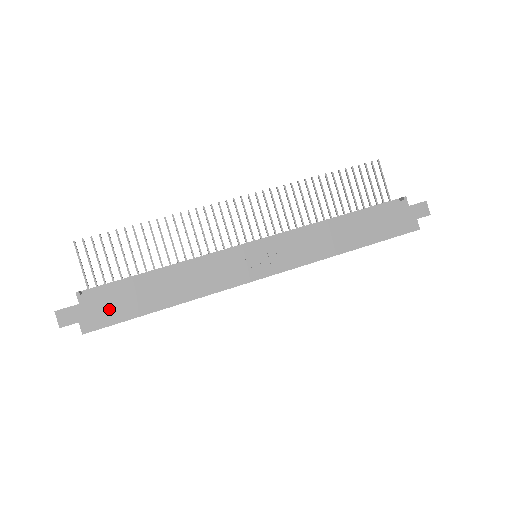
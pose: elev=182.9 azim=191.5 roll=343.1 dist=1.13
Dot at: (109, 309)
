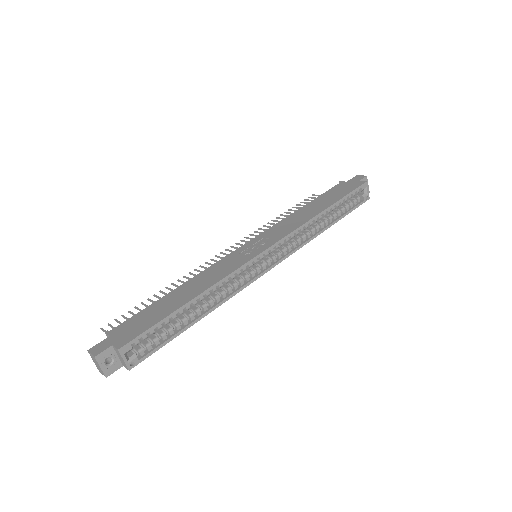
Dot at: (139, 325)
